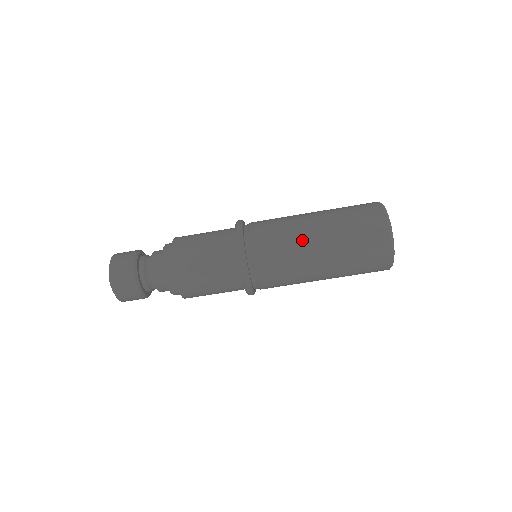
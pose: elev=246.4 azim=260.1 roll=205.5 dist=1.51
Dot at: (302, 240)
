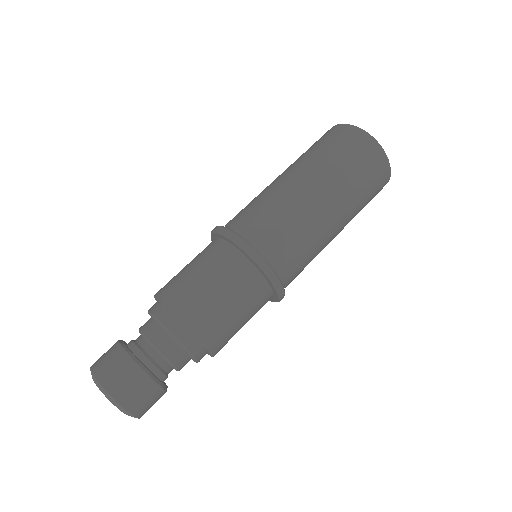
Dot at: (311, 208)
